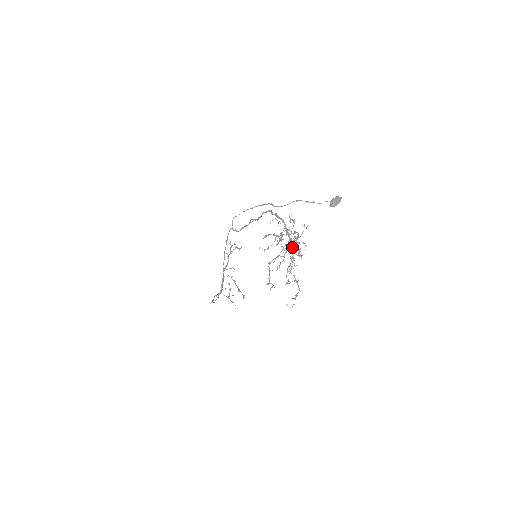
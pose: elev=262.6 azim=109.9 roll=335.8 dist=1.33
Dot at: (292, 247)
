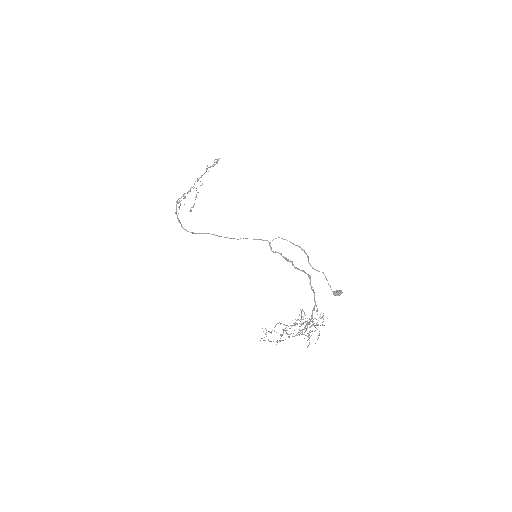
Dot at: (308, 335)
